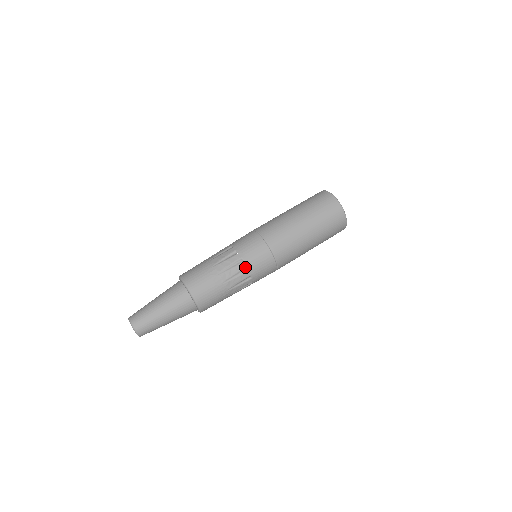
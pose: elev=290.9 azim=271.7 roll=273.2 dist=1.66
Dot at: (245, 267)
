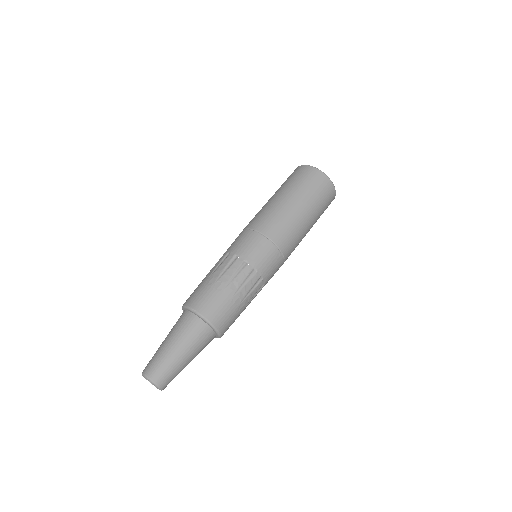
Dot at: (242, 261)
